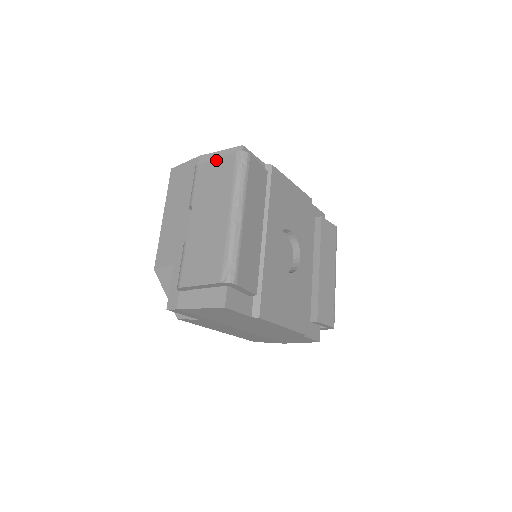
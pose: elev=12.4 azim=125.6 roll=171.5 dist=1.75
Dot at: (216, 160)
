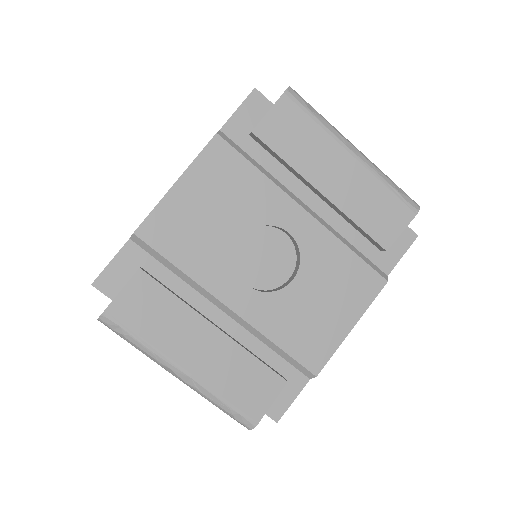
Dot at: occluded
